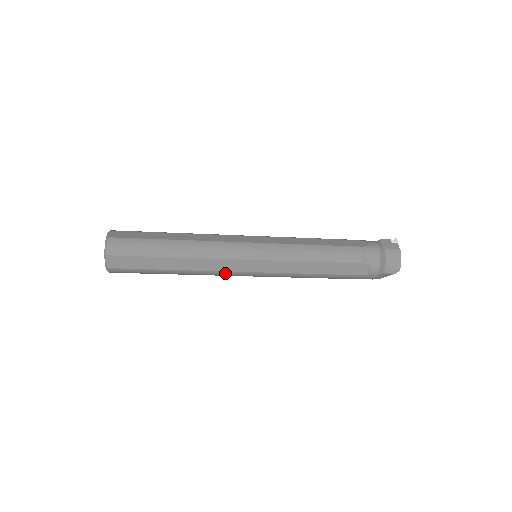
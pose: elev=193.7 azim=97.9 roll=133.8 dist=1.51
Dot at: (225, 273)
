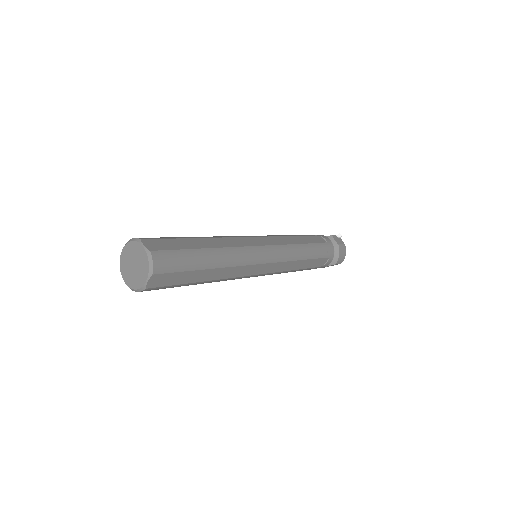
Dot at: (241, 278)
